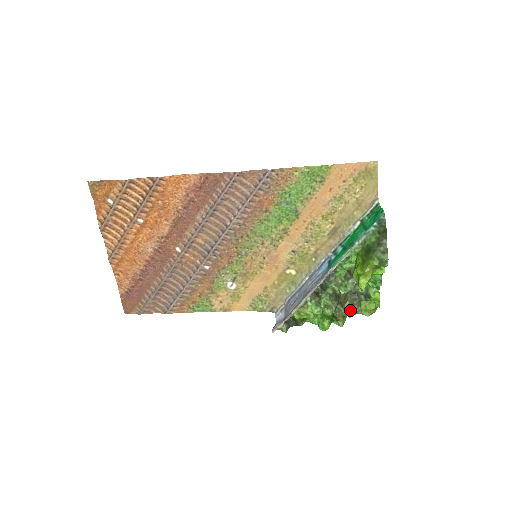
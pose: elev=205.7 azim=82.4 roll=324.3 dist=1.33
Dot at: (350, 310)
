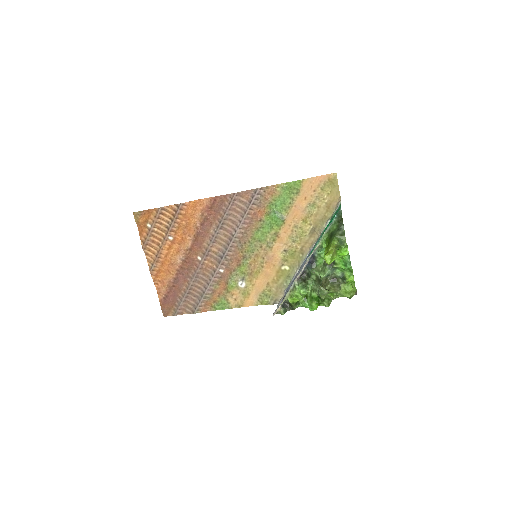
Dot at: (330, 290)
